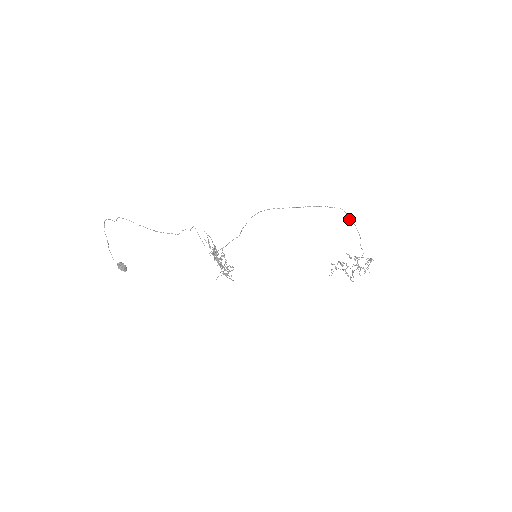
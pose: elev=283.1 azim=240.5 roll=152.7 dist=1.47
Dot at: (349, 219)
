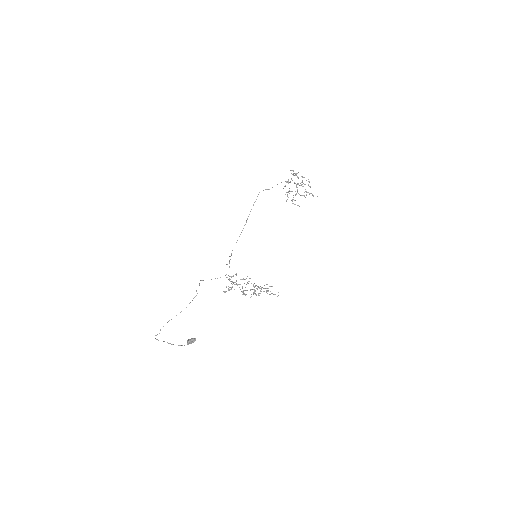
Dot at: occluded
